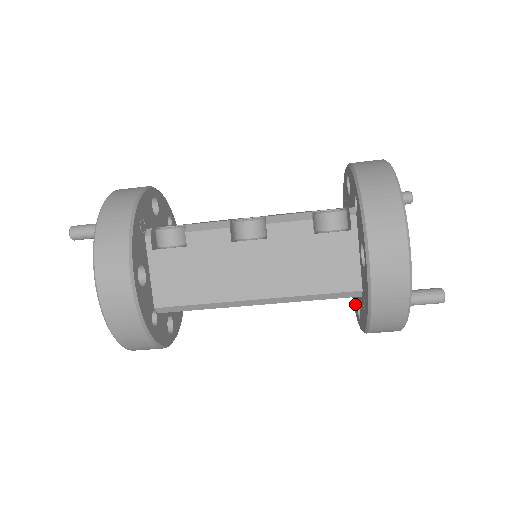
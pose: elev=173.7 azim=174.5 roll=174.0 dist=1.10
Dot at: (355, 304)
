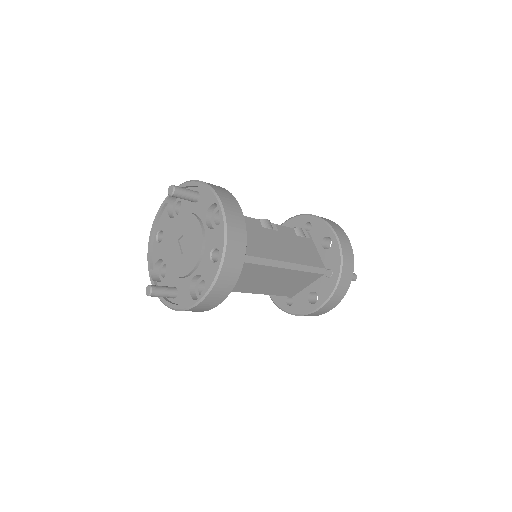
Dot at: (301, 306)
